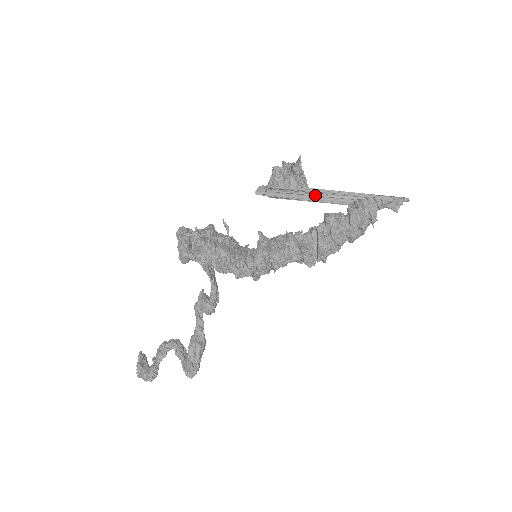
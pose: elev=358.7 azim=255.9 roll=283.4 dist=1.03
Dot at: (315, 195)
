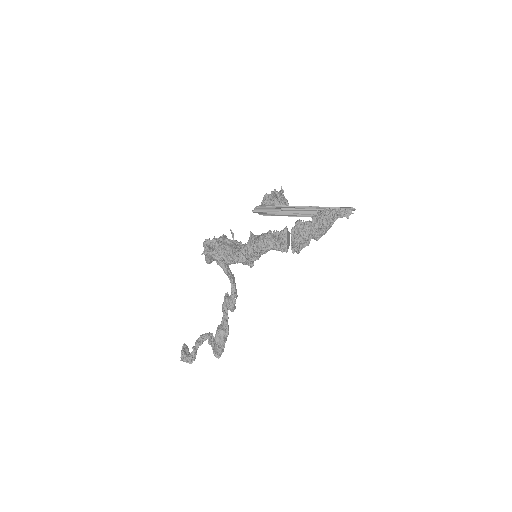
Dot at: (290, 209)
